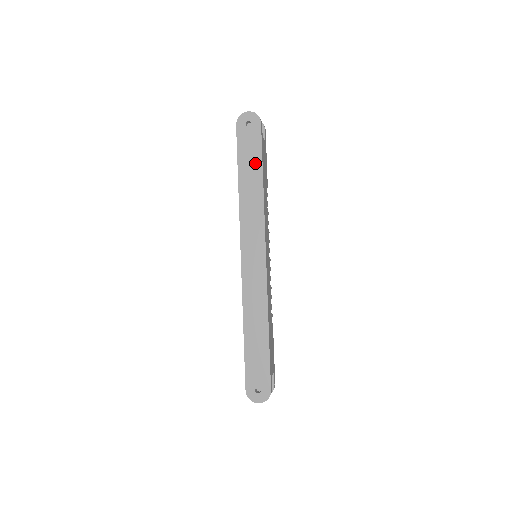
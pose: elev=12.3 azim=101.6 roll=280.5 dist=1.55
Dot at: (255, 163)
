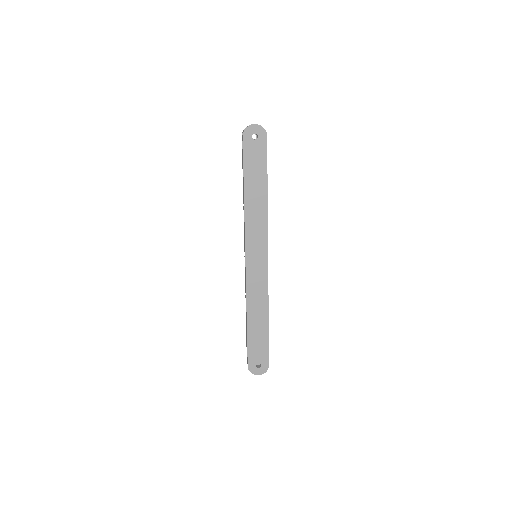
Dot at: (260, 176)
